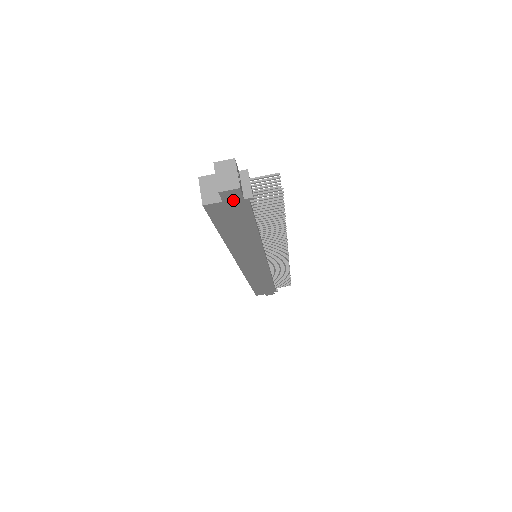
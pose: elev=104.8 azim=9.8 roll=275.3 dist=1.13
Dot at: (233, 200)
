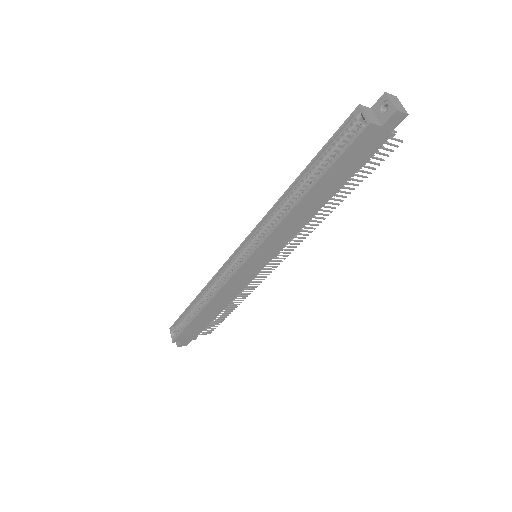
Dot at: (386, 129)
